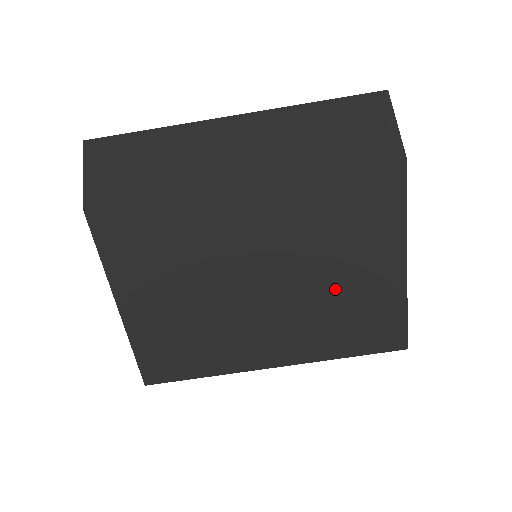
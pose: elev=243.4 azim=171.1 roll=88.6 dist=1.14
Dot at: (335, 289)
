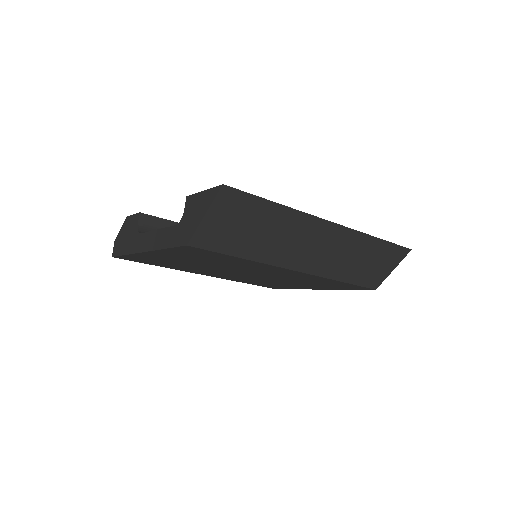
Dot at: (278, 282)
